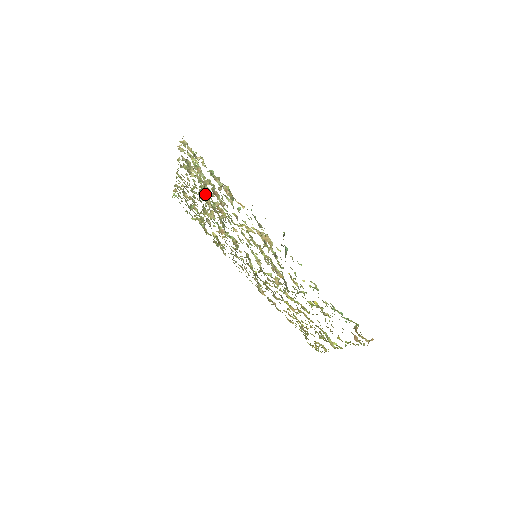
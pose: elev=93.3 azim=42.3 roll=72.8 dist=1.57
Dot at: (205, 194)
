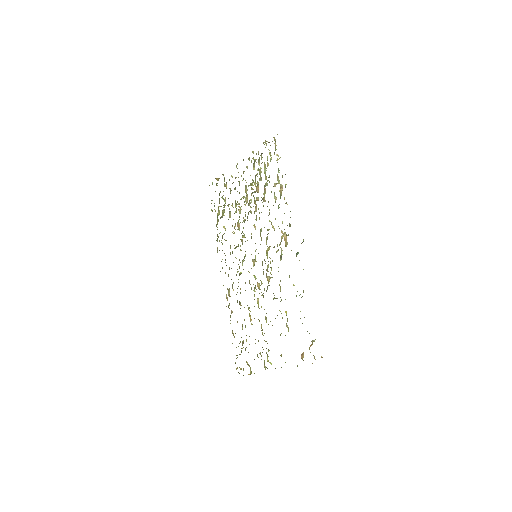
Dot at: (252, 188)
